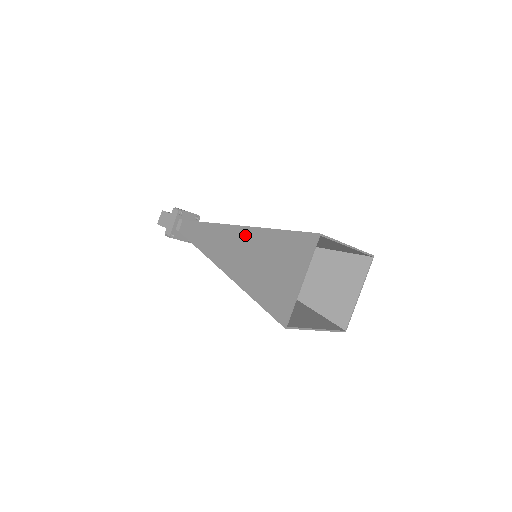
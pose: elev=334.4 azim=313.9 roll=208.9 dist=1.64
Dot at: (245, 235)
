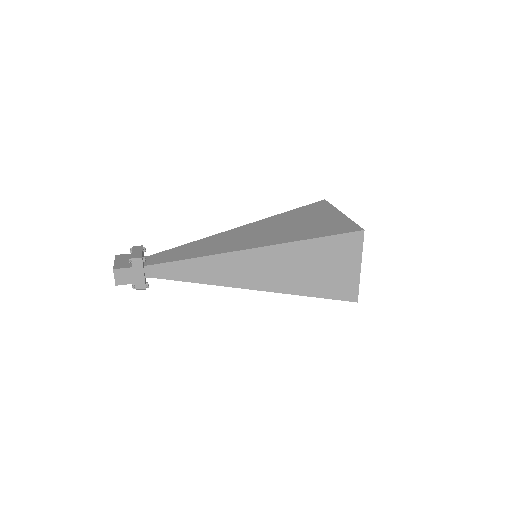
Dot at: (272, 254)
